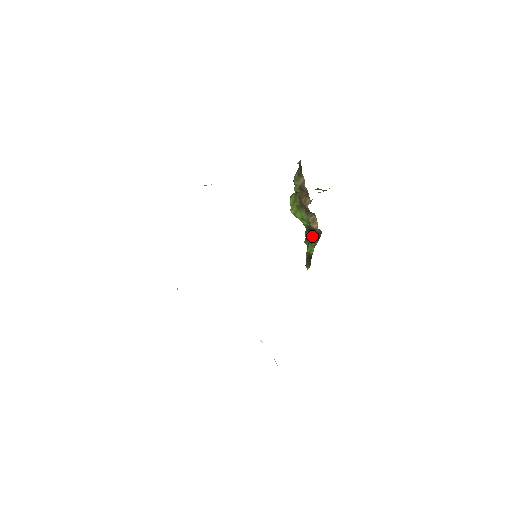
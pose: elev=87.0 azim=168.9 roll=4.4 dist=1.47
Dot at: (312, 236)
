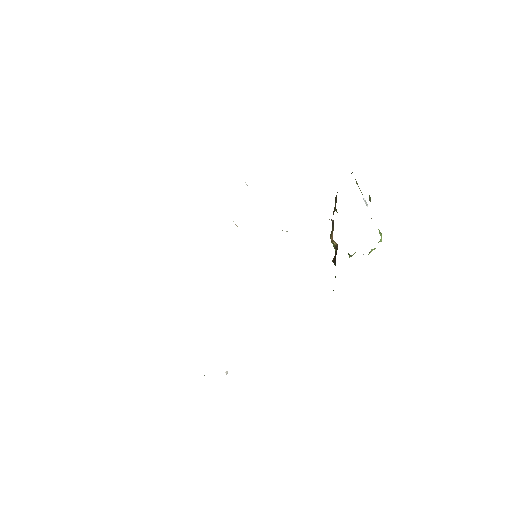
Dot at: (334, 259)
